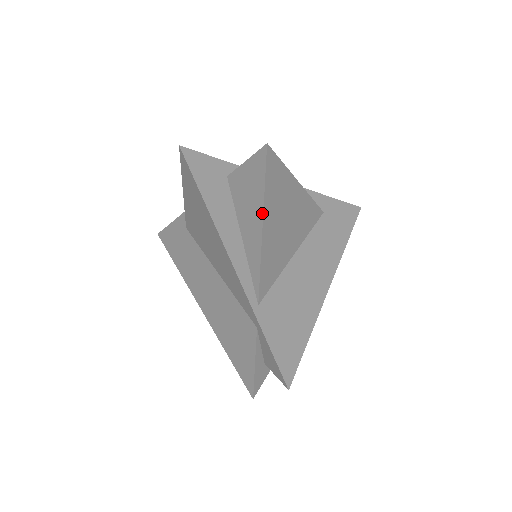
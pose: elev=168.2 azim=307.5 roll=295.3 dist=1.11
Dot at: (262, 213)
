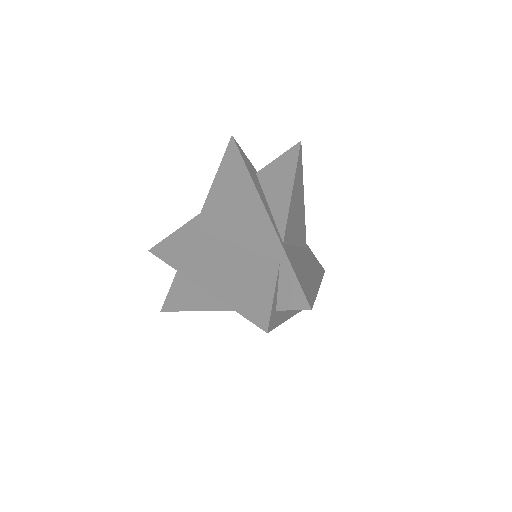
Dot at: (293, 179)
